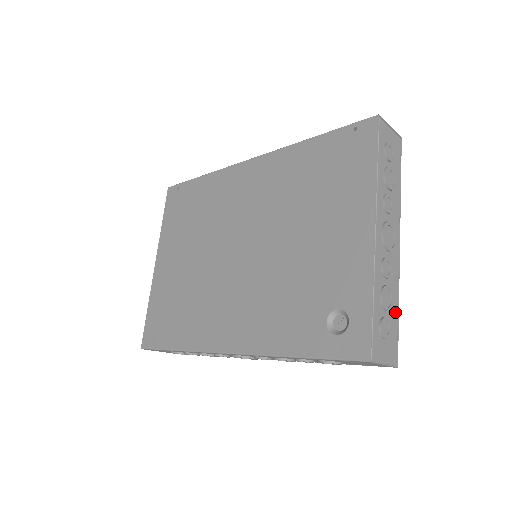
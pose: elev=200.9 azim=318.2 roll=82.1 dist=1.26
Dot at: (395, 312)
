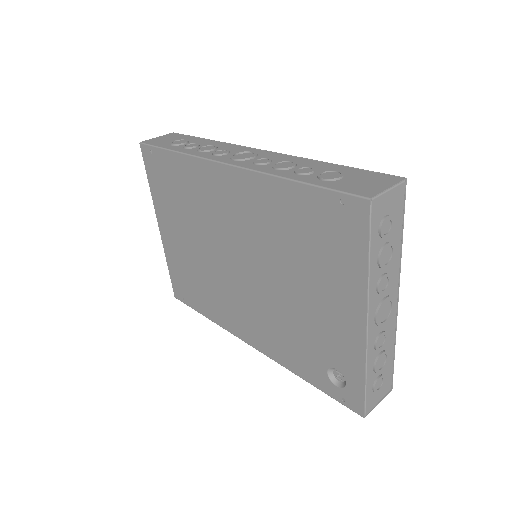
Dot at: (390, 358)
